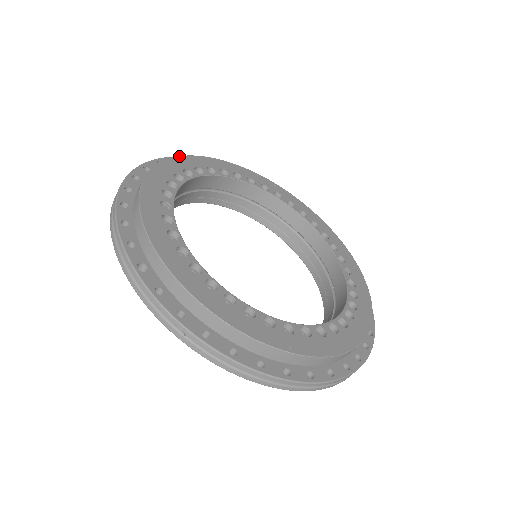
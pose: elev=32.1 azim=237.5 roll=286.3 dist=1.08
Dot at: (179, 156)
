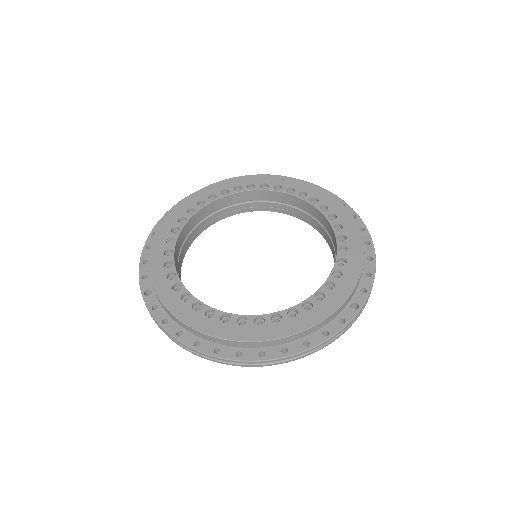
Dot at: (198, 190)
